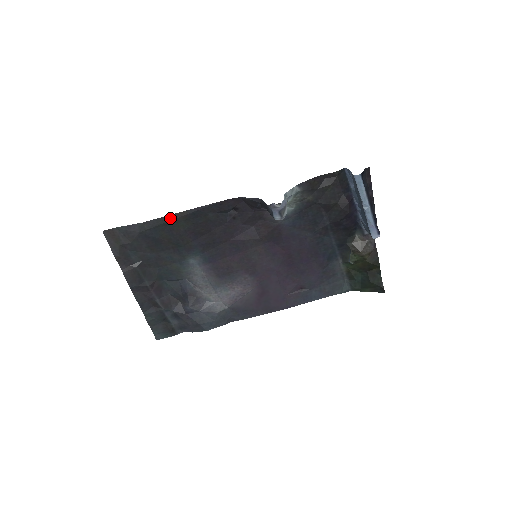
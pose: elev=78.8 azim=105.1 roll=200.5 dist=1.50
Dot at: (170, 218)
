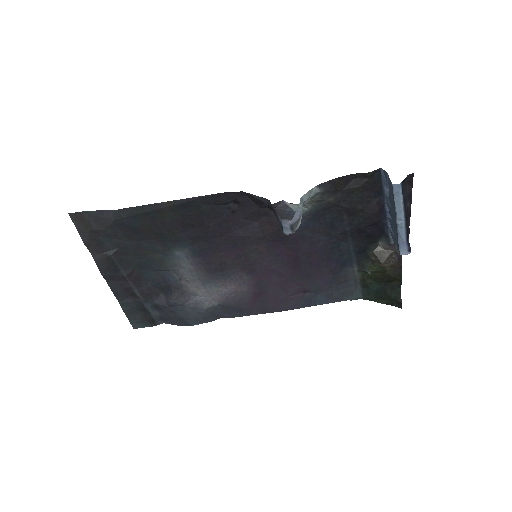
Dot at: (153, 207)
